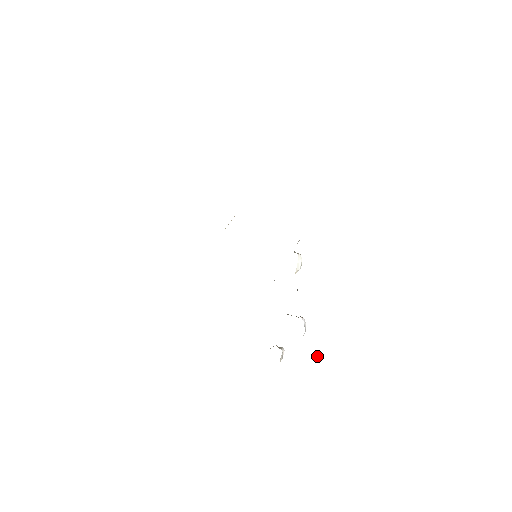
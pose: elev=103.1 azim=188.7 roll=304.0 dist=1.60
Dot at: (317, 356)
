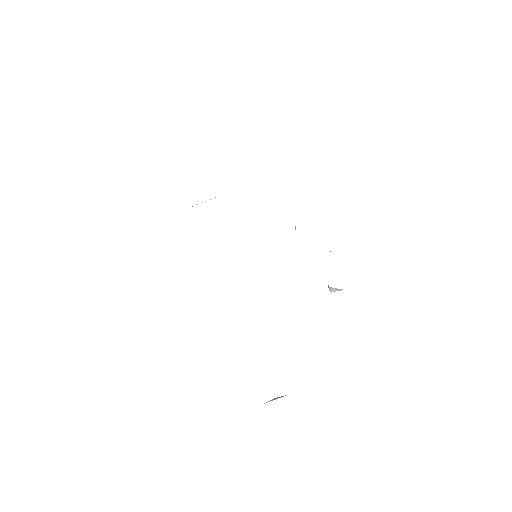
Dot at: occluded
